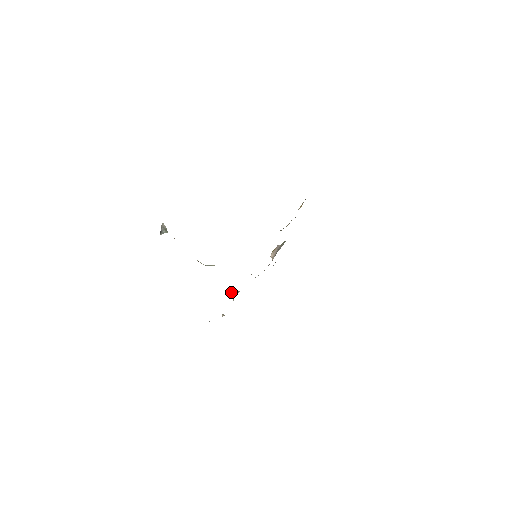
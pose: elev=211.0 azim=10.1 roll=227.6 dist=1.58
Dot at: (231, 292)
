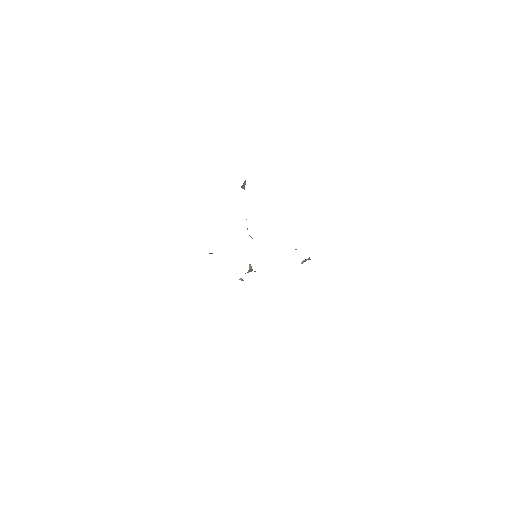
Dot at: (249, 267)
